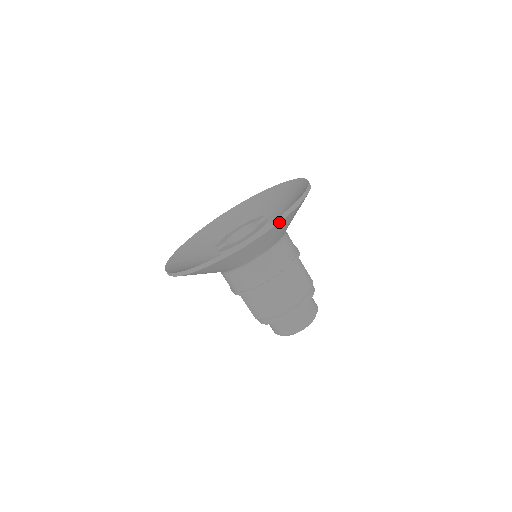
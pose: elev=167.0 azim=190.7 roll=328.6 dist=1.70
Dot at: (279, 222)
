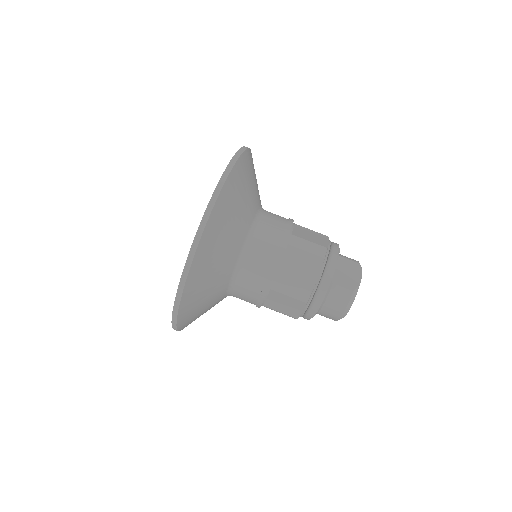
Dot at: (241, 153)
